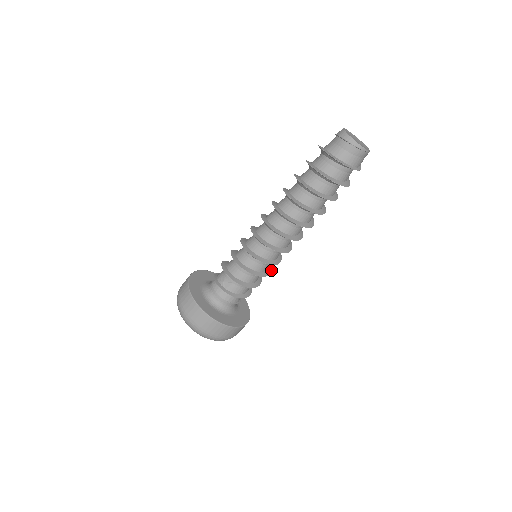
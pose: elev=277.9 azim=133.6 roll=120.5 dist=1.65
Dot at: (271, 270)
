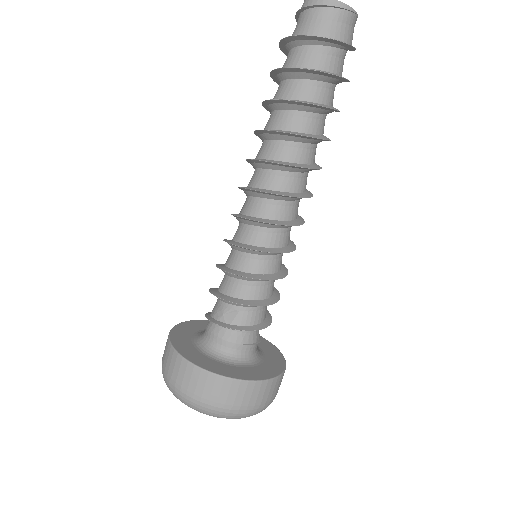
Dot at: (287, 270)
